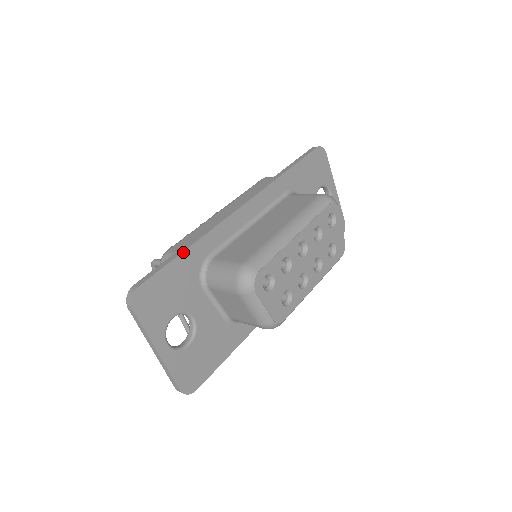
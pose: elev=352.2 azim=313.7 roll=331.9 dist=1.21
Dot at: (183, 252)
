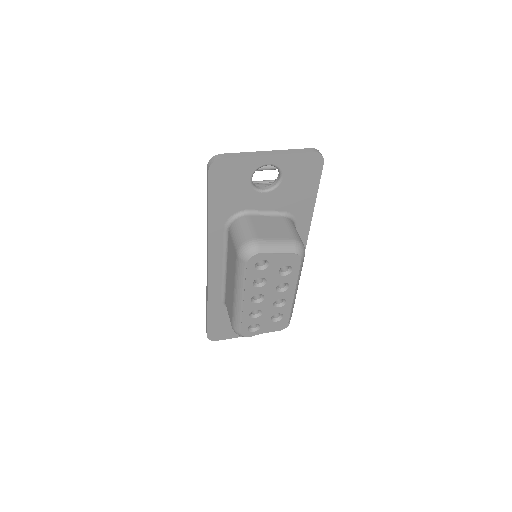
Dot at: (208, 313)
